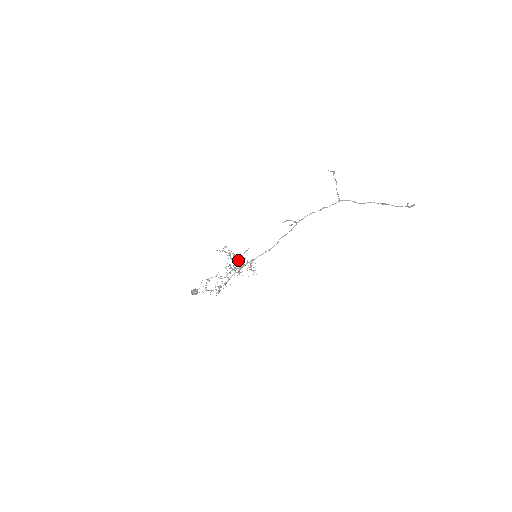
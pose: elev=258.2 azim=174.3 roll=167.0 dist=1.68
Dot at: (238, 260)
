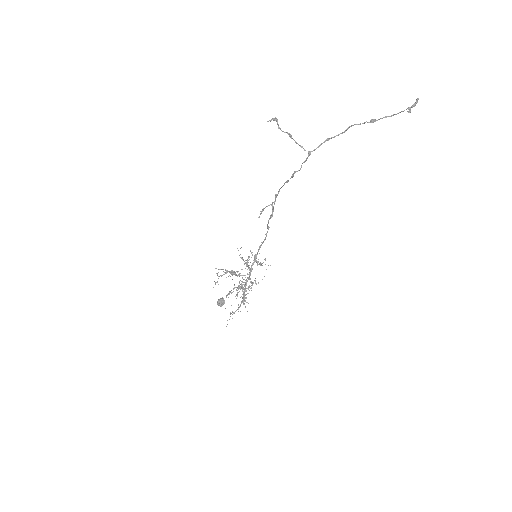
Dot at: occluded
